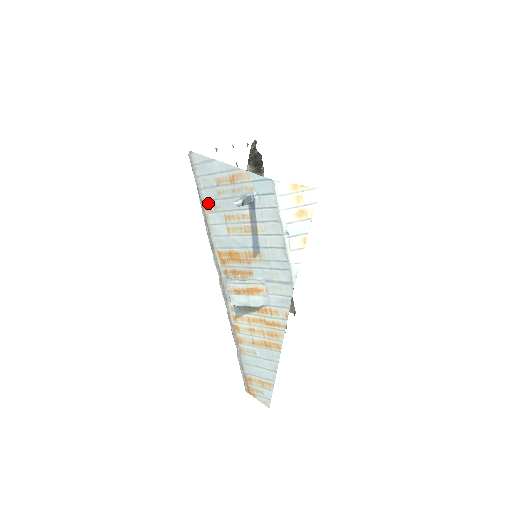
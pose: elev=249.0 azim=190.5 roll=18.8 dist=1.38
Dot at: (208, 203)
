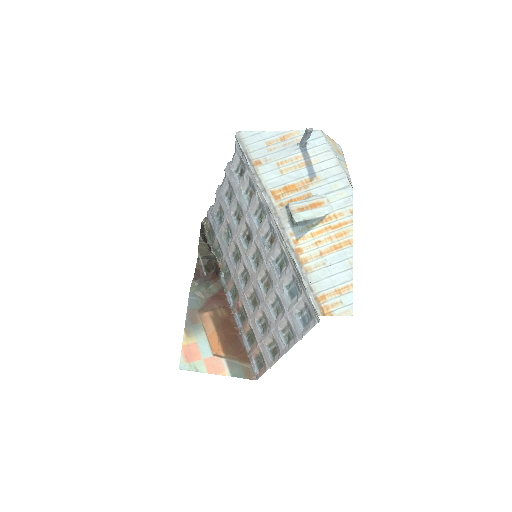
Dot at: (258, 160)
